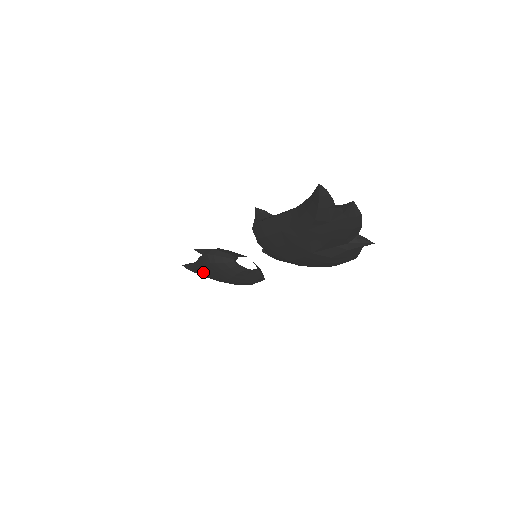
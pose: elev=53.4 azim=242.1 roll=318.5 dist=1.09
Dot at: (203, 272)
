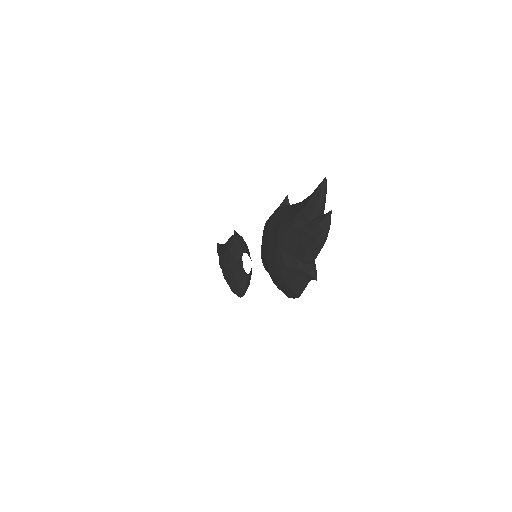
Dot at: (221, 251)
